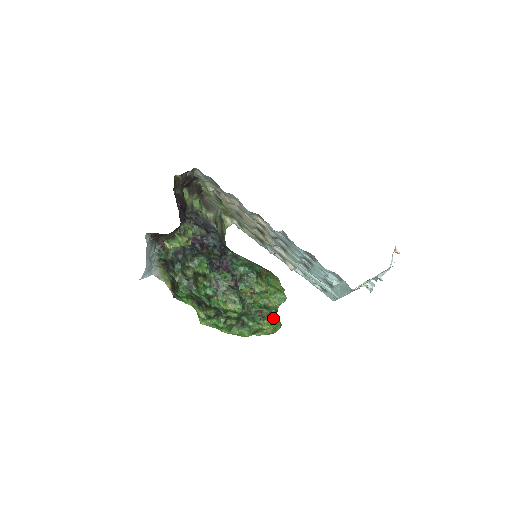
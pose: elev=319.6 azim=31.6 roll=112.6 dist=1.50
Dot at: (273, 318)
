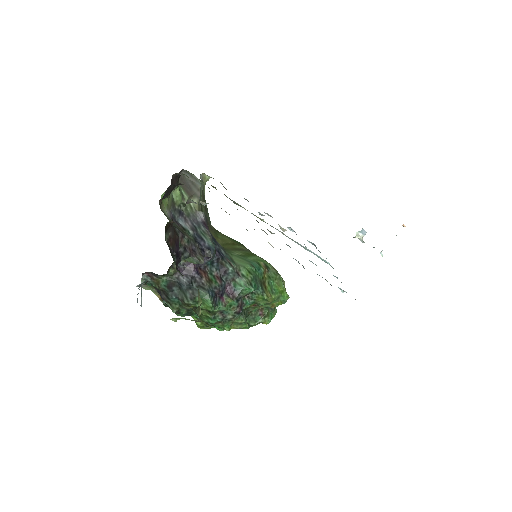
Dot at: (273, 311)
